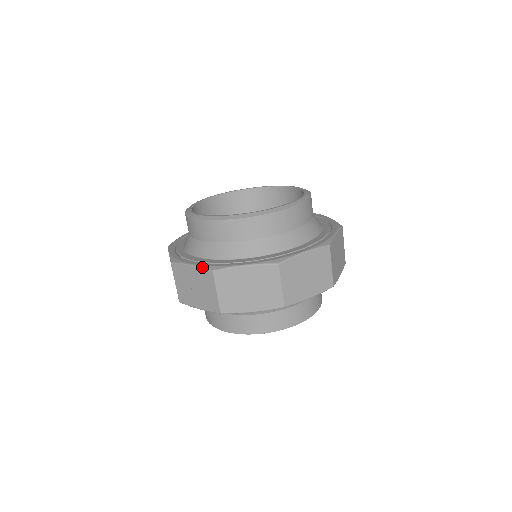
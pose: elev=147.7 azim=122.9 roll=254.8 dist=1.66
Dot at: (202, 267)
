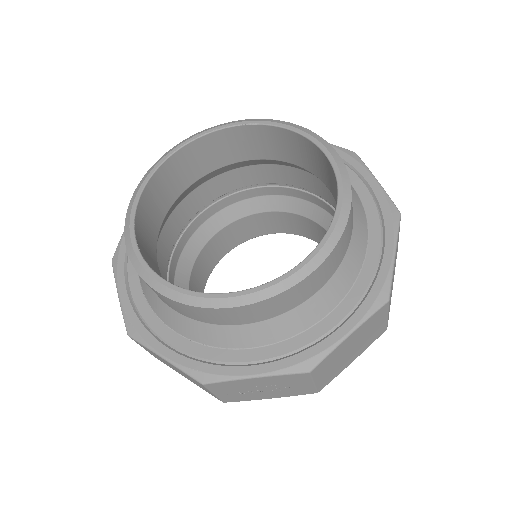
Dot at: (283, 374)
